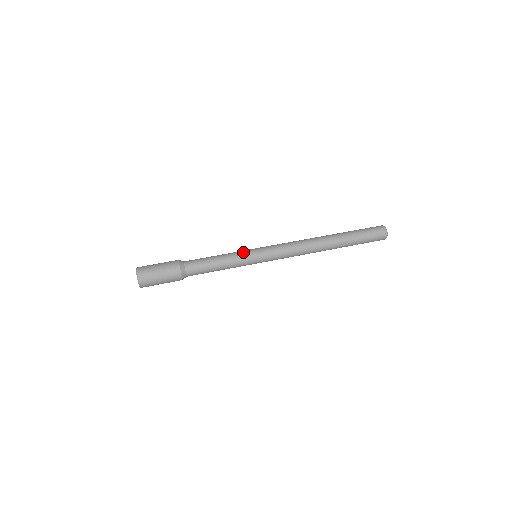
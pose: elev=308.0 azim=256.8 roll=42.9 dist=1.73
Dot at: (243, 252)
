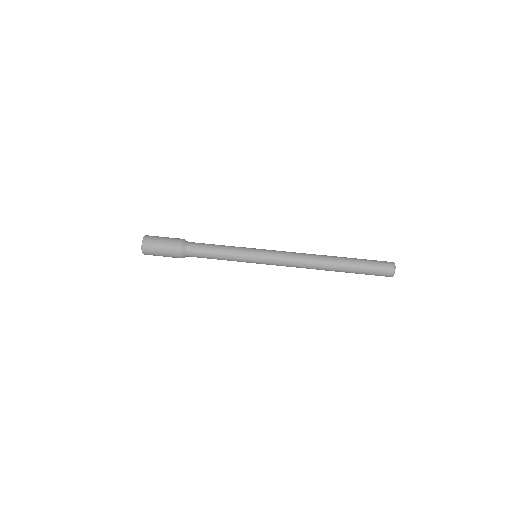
Dot at: (244, 248)
